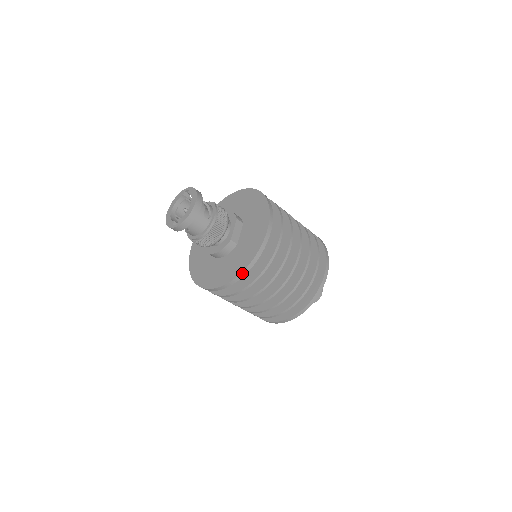
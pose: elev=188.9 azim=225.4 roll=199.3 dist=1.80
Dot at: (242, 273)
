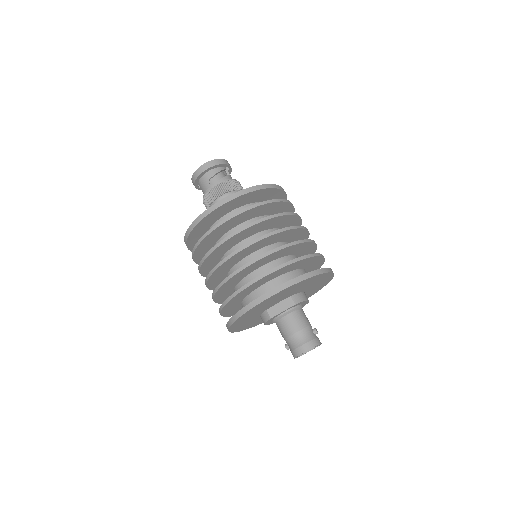
Dot at: (187, 233)
